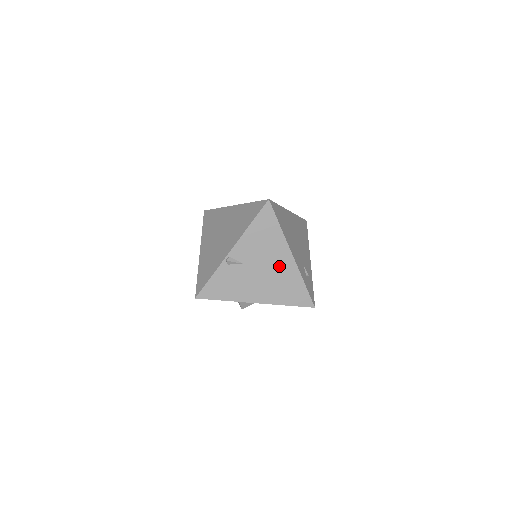
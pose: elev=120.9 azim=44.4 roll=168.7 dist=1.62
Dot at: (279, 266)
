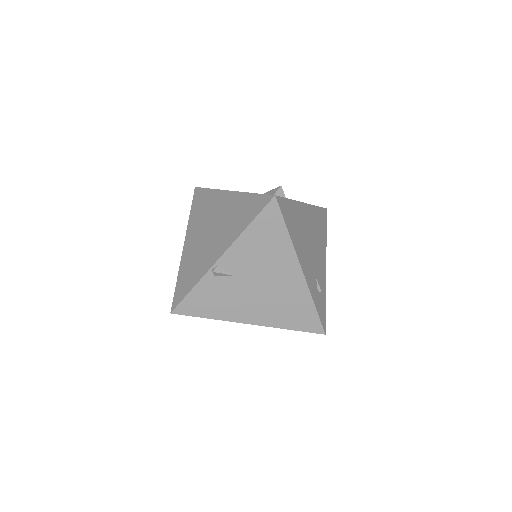
Dot at: (283, 282)
